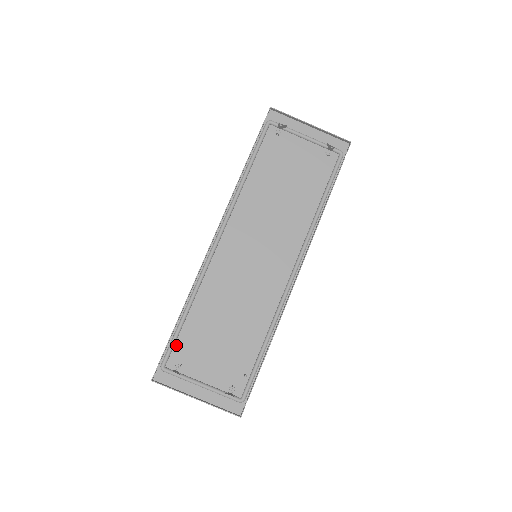
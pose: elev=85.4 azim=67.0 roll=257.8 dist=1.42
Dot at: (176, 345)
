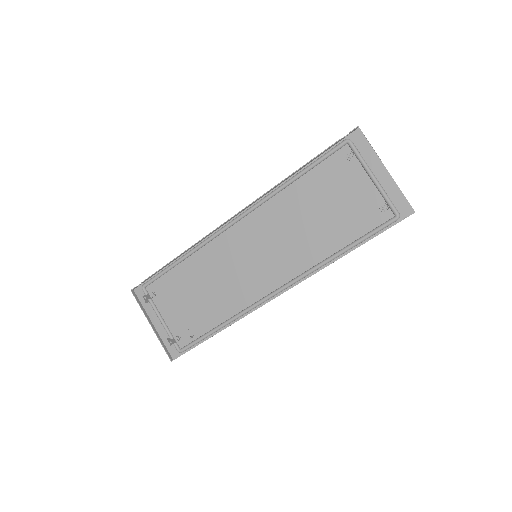
Dot at: (160, 279)
